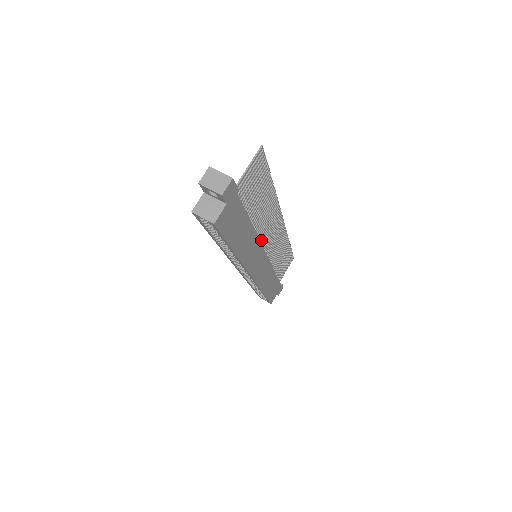
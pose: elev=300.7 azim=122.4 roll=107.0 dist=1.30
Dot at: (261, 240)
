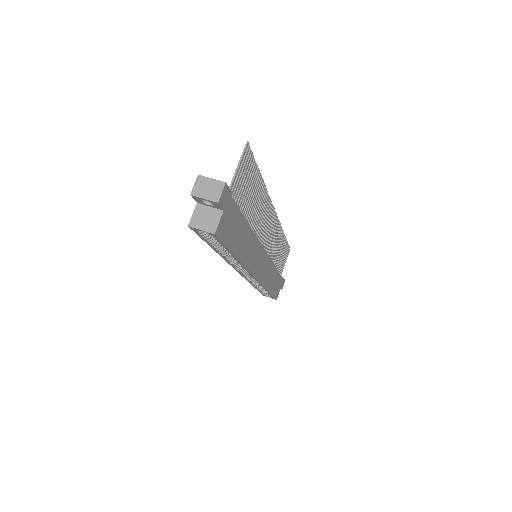
Dot at: (259, 239)
